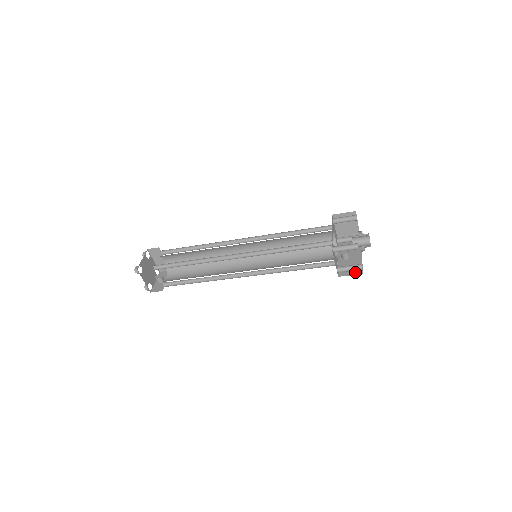
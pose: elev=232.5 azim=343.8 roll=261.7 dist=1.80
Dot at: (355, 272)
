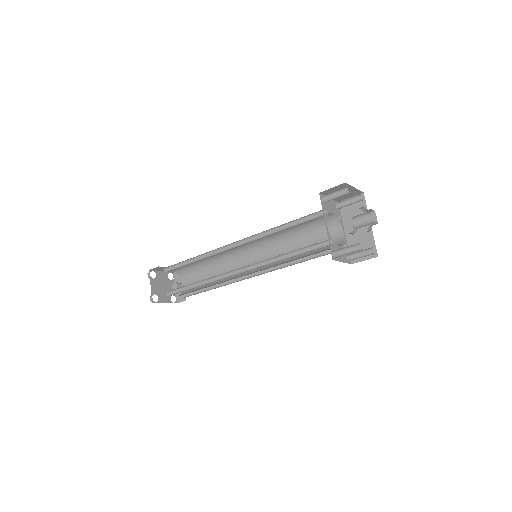
Dot at: (368, 255)
